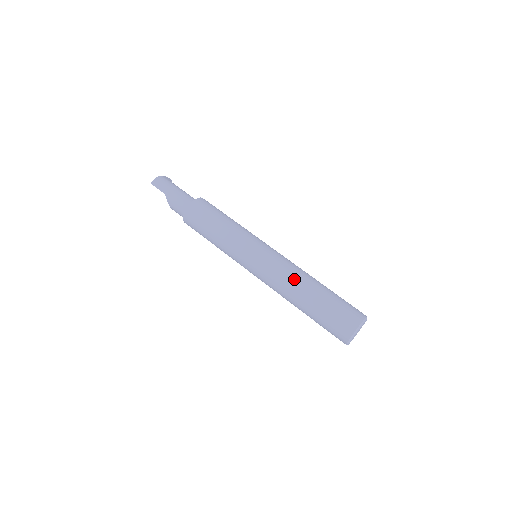
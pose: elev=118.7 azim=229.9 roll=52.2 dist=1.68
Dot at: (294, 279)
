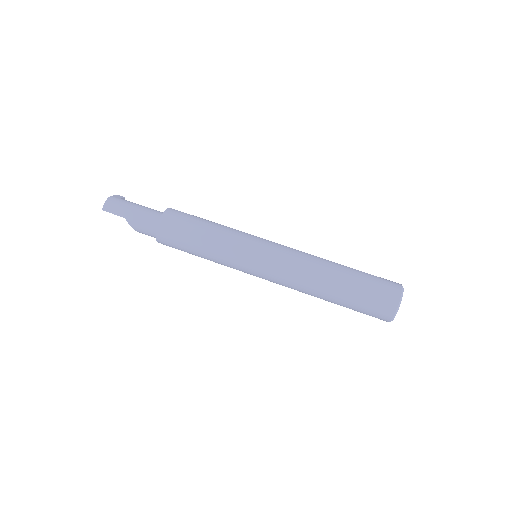
Dot at: (311, 271)
